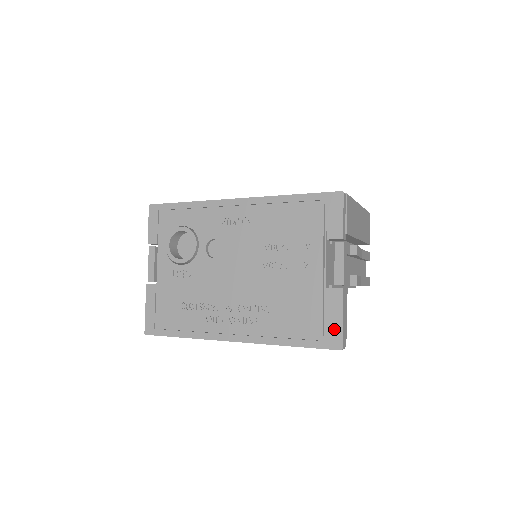
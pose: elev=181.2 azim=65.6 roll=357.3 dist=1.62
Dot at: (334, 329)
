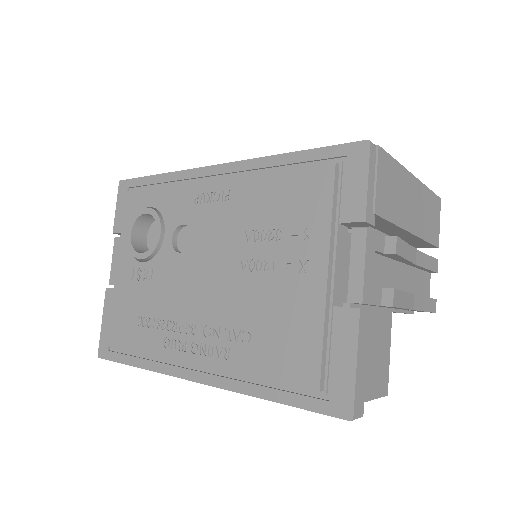
Dot at: (341, 380)
